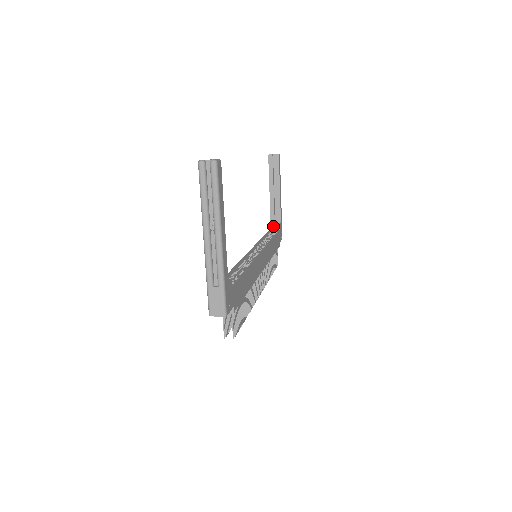
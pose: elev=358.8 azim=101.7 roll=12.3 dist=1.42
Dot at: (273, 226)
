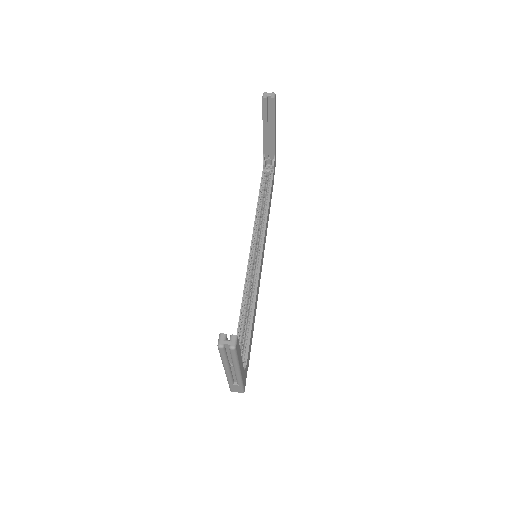
Dot at: (266, 162)
